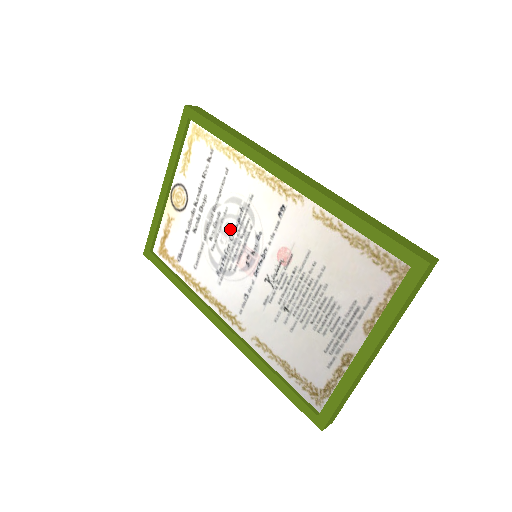
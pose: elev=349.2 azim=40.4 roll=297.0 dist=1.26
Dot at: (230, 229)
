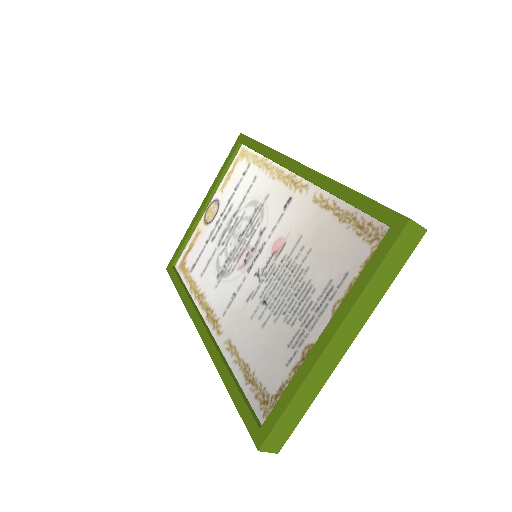
Dot at: (241, 231)
